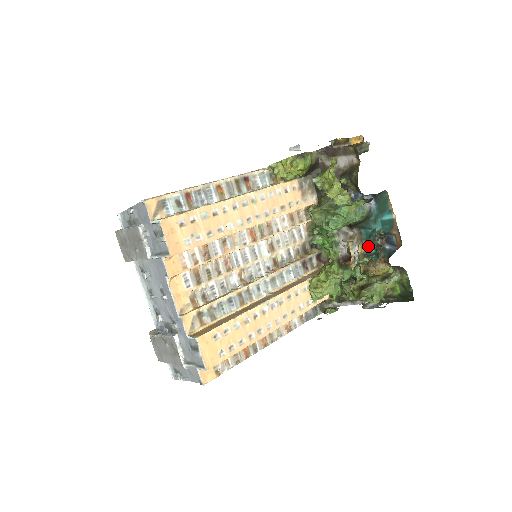
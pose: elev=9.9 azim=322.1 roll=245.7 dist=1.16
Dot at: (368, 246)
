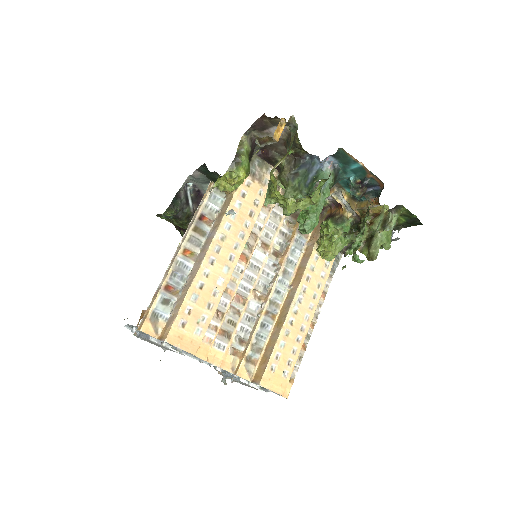
Dot at: occluded
